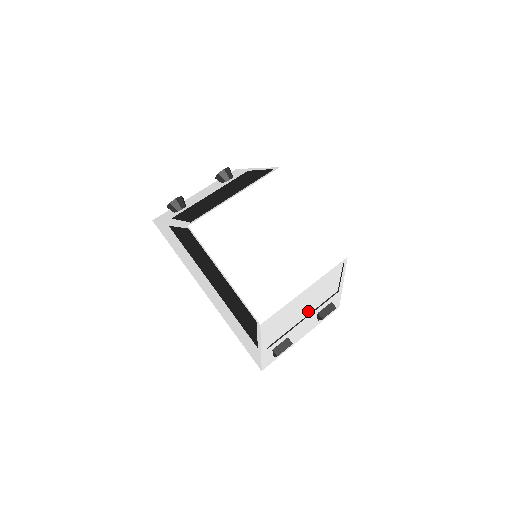
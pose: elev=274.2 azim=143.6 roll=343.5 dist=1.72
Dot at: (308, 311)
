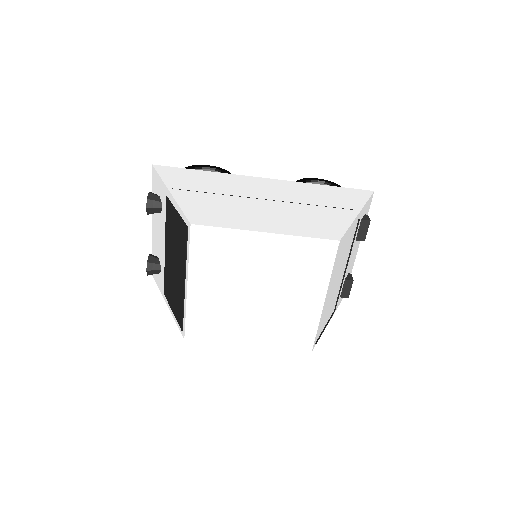
Dot at: (344, 265)
